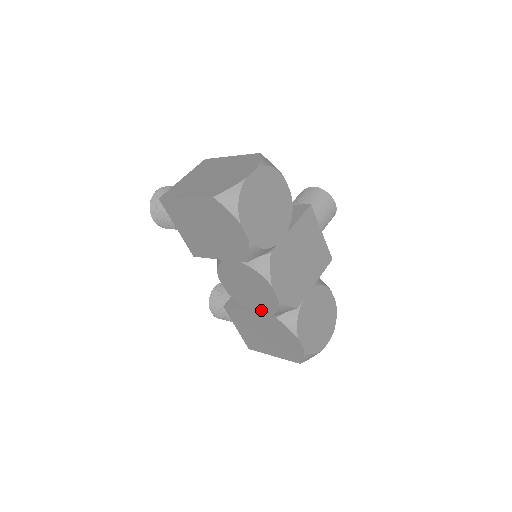
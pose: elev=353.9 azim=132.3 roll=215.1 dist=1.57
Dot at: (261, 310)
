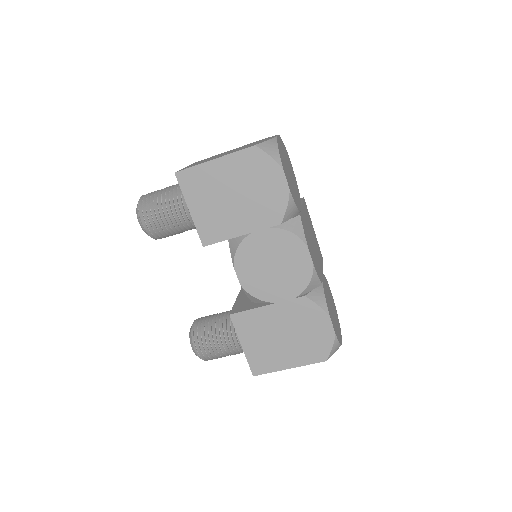
Dot at: (286, 293)
